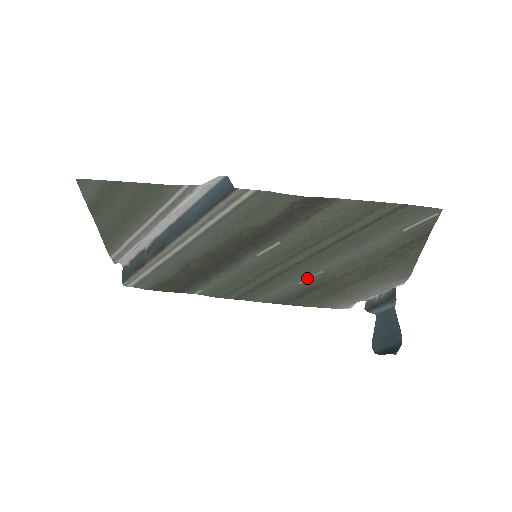
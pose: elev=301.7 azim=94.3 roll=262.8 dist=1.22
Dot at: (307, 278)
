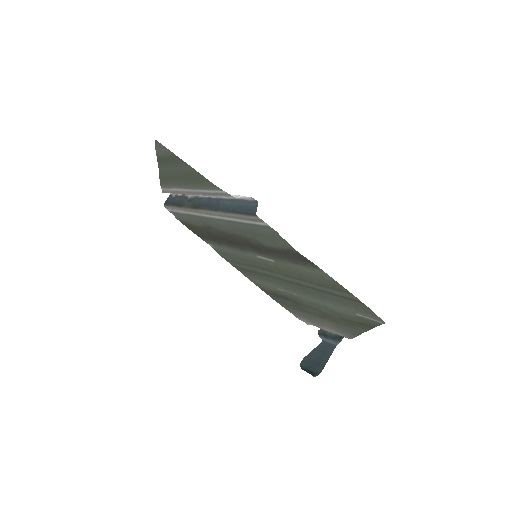
Dot at: (285, 291)
